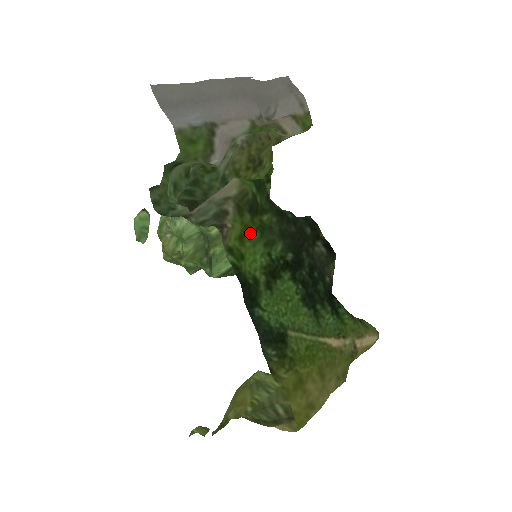
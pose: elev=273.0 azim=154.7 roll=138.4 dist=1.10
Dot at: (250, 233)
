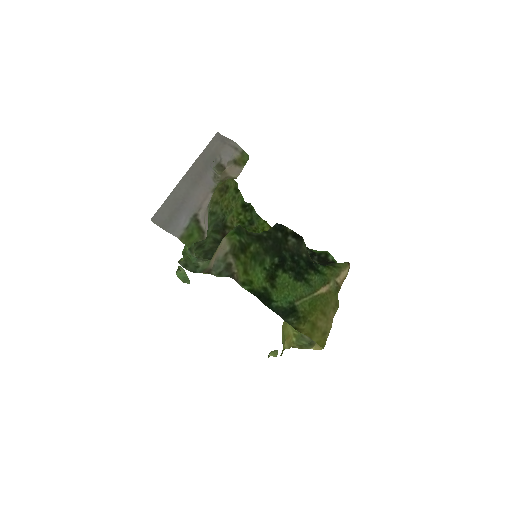
Dot at: (248, 265)
